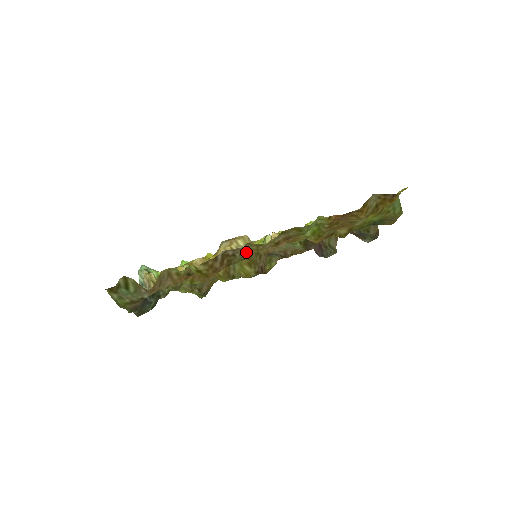
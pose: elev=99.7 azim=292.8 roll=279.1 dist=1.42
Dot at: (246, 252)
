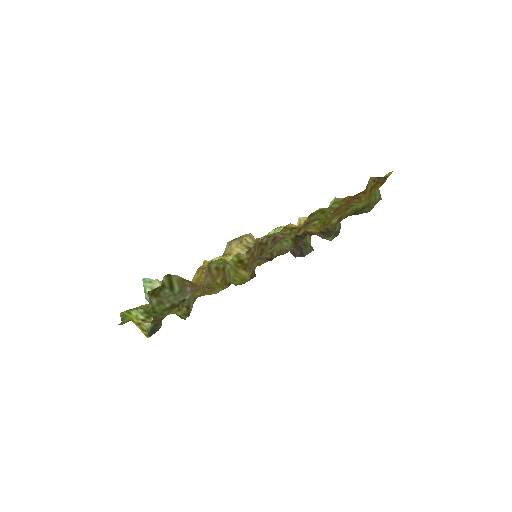
Dot at: (276, 240)
